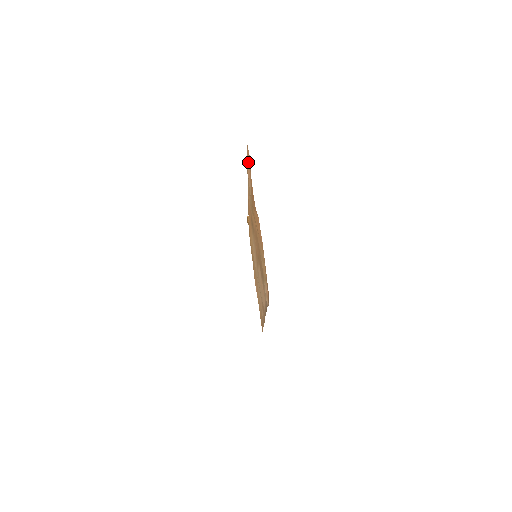
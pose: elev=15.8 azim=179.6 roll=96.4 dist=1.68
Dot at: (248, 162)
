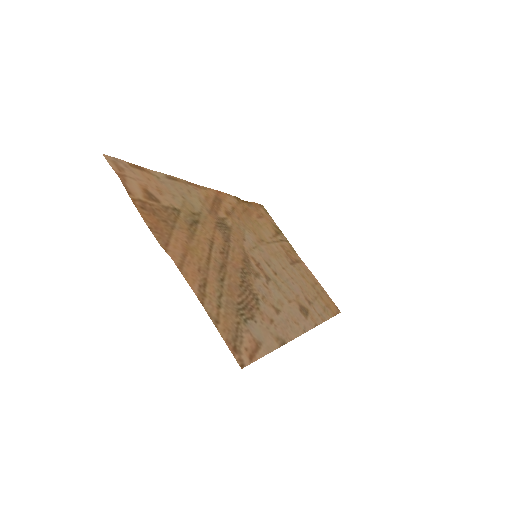
Dot at: (137, 175)
